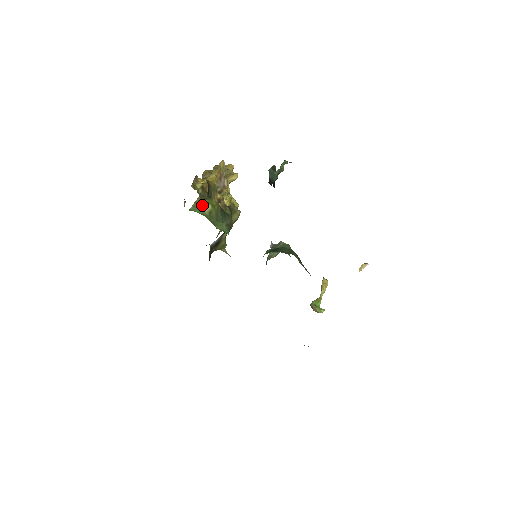
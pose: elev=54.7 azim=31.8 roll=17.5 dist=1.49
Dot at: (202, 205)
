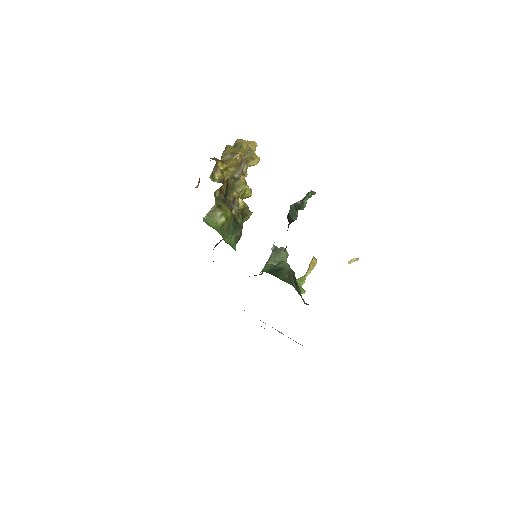
Dot at: (216, 216)
